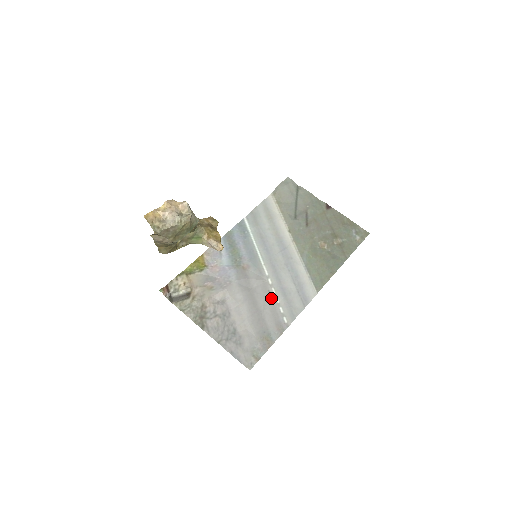
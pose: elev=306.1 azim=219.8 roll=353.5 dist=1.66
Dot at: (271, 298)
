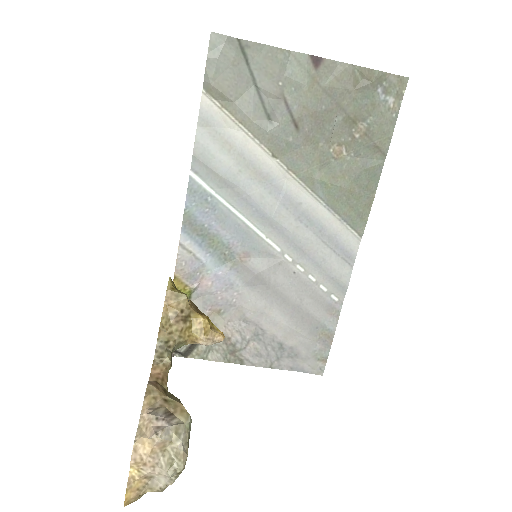
Dot at: (302, 281)
